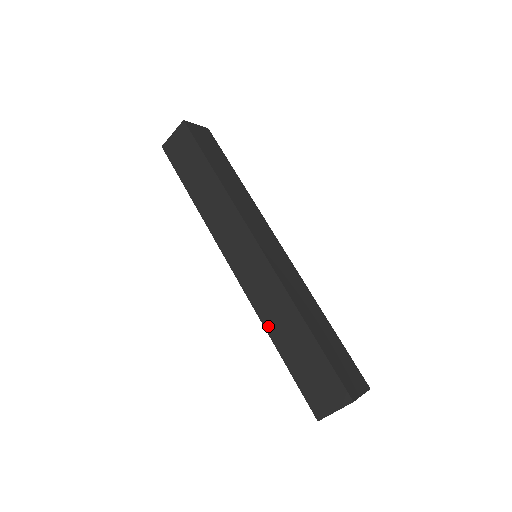
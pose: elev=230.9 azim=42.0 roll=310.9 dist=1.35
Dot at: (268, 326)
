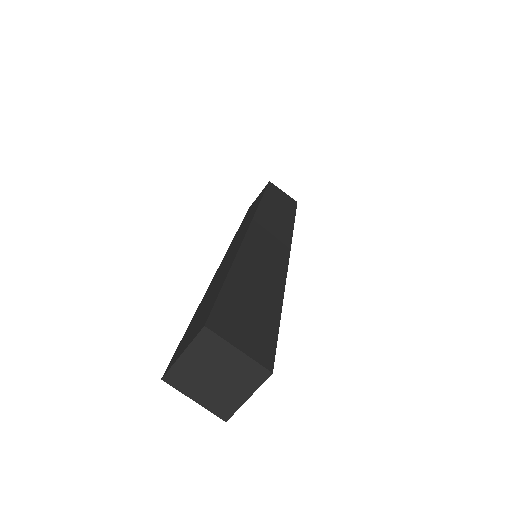
Dot at: (207, 291)
